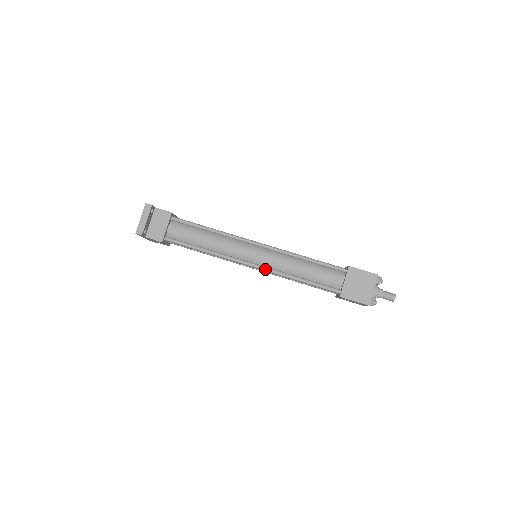
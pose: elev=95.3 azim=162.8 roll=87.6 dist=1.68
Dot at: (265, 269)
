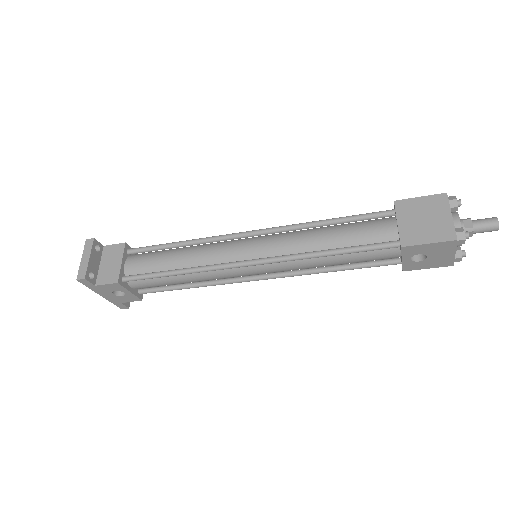
Dot at: (270, 259)
